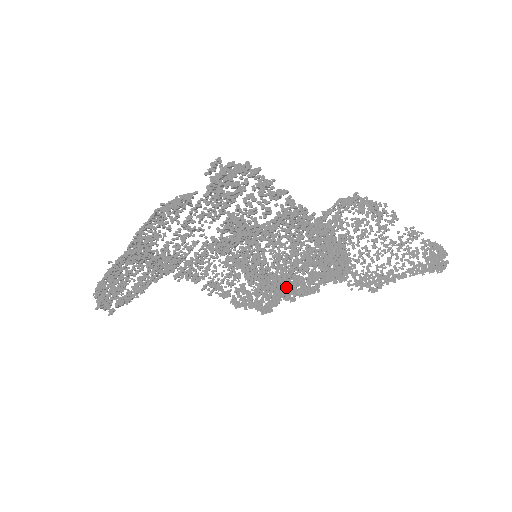
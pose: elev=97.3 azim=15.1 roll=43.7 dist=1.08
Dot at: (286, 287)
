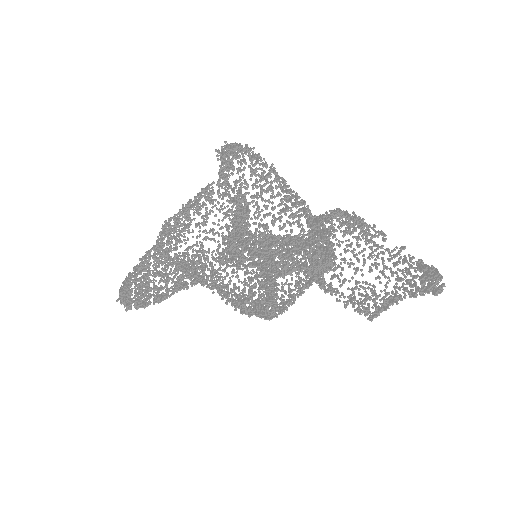
Dot at: (264, 239)
